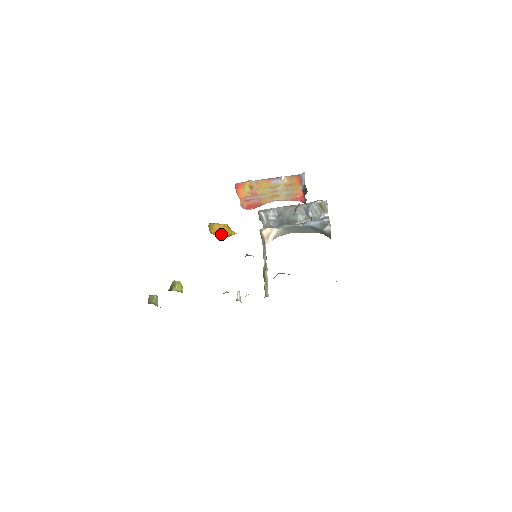
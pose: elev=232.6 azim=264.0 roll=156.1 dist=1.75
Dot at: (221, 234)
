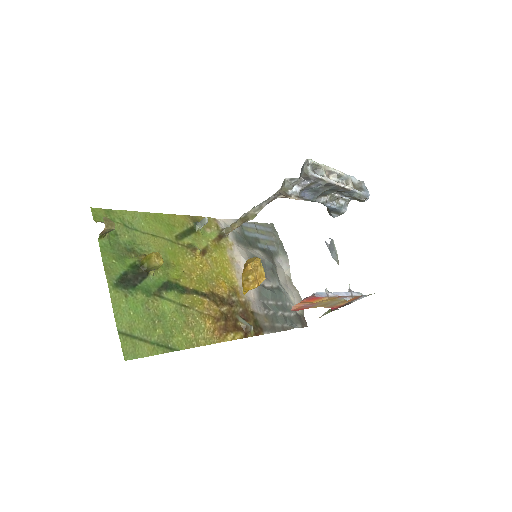
Dot at: occluded
